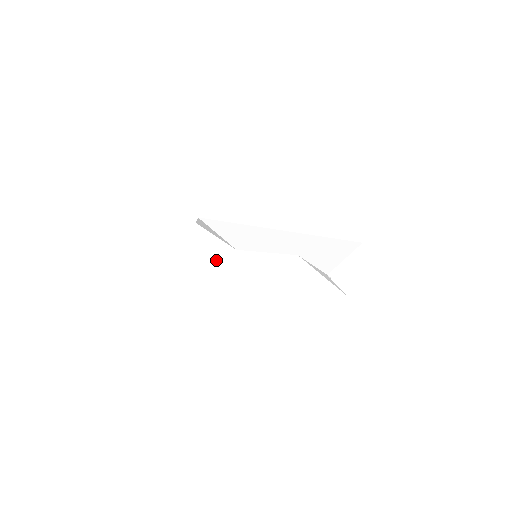
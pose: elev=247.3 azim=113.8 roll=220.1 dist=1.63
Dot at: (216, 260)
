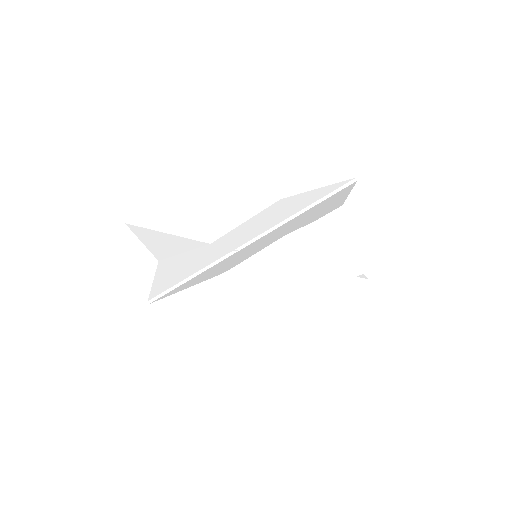
Dot at: (190, 265)
